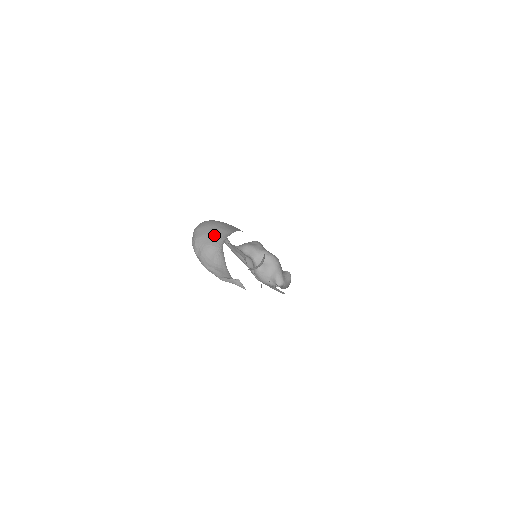
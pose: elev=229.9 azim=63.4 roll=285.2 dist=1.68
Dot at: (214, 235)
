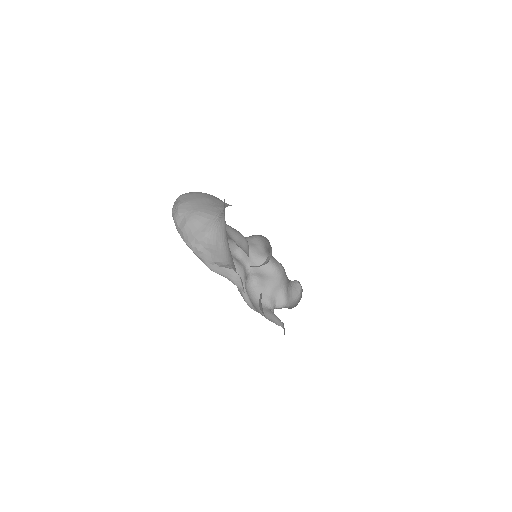
Dot at: (208, 202)
